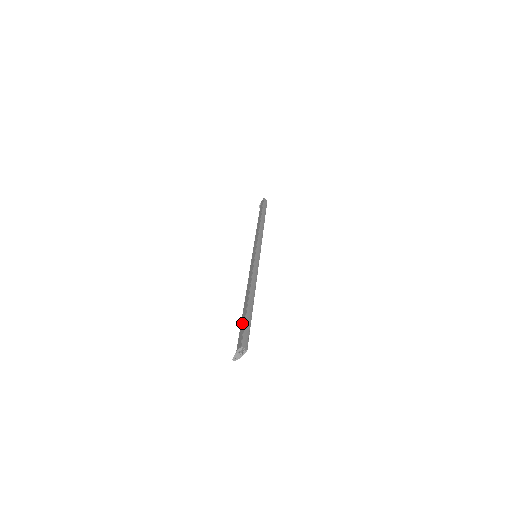
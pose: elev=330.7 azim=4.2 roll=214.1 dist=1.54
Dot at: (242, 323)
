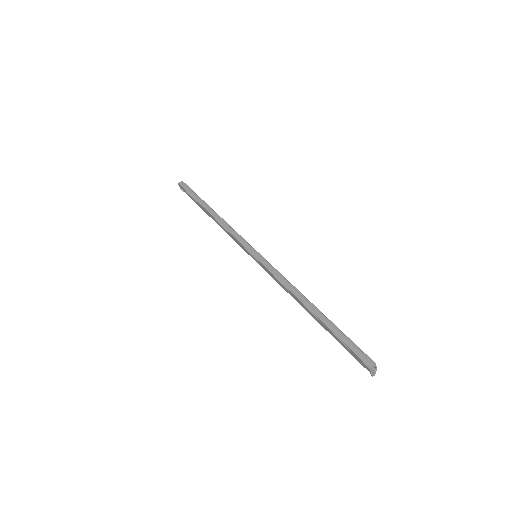
Dot at: (339, 342)
